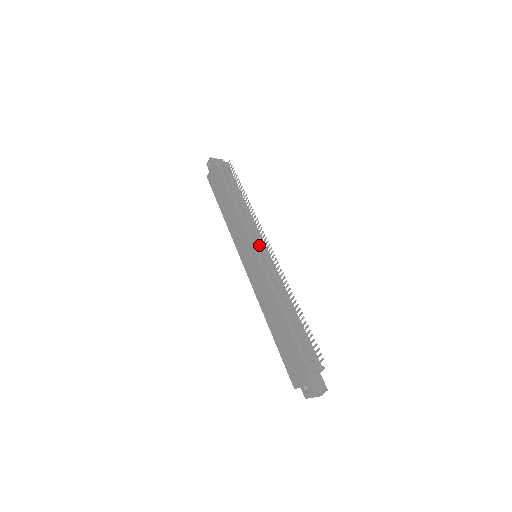
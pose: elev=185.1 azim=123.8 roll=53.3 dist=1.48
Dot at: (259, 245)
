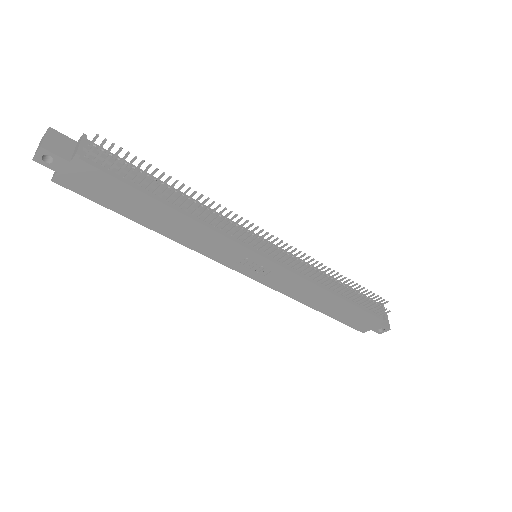
Dot at: (265, 248)
